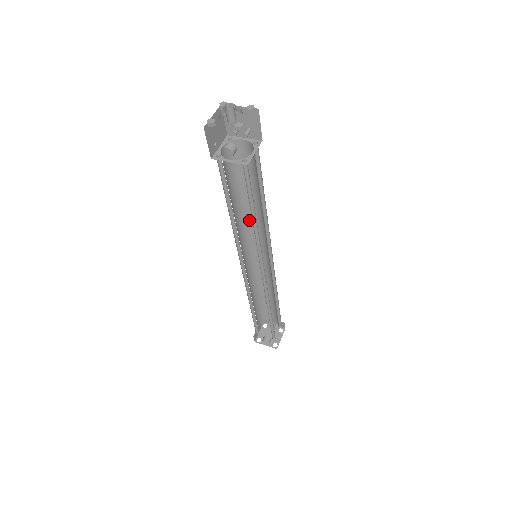
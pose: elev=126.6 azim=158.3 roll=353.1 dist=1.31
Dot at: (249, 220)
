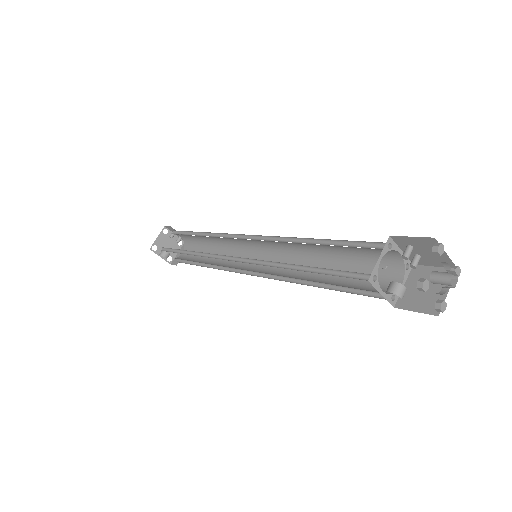
Dot at: occluded
